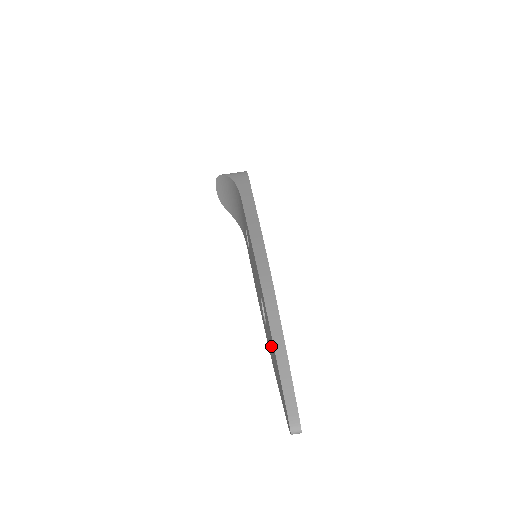
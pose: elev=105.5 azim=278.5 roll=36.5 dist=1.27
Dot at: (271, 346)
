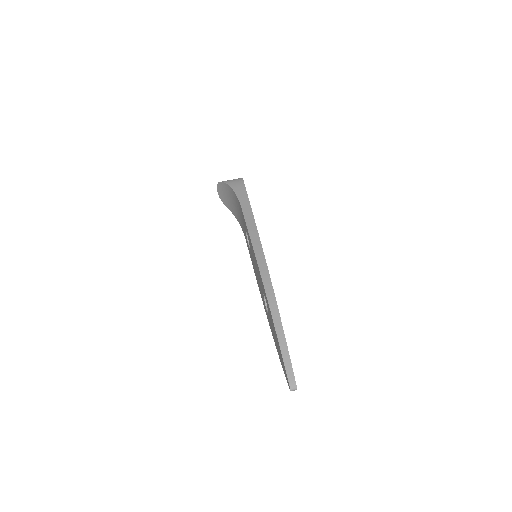
Dot at: (273, 331)
